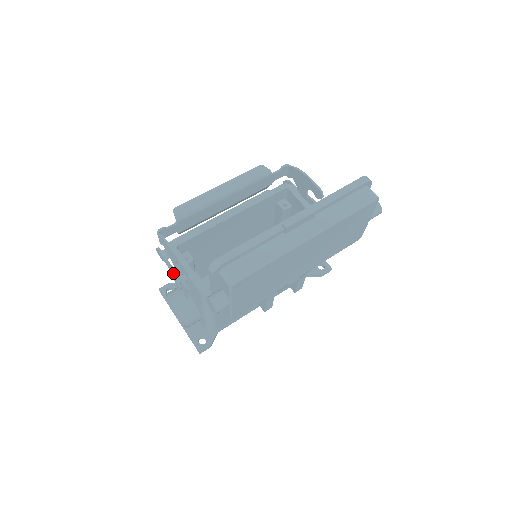
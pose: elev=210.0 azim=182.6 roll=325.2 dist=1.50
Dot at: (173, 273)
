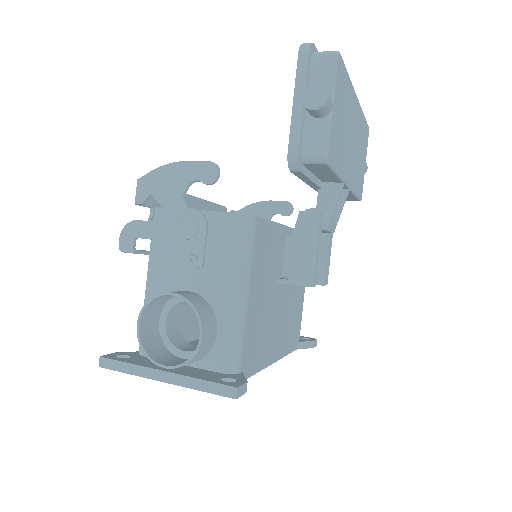
Dot at: (171, 231)
